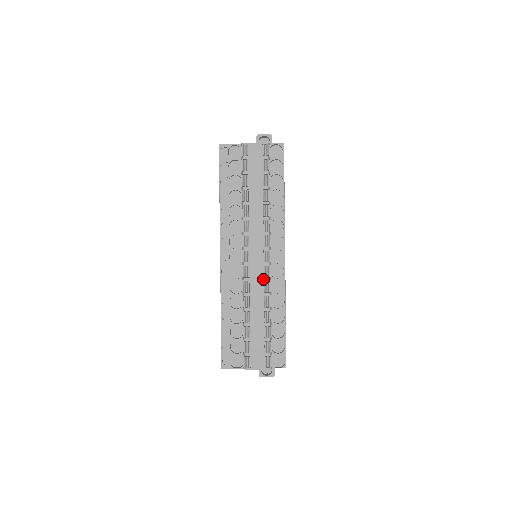
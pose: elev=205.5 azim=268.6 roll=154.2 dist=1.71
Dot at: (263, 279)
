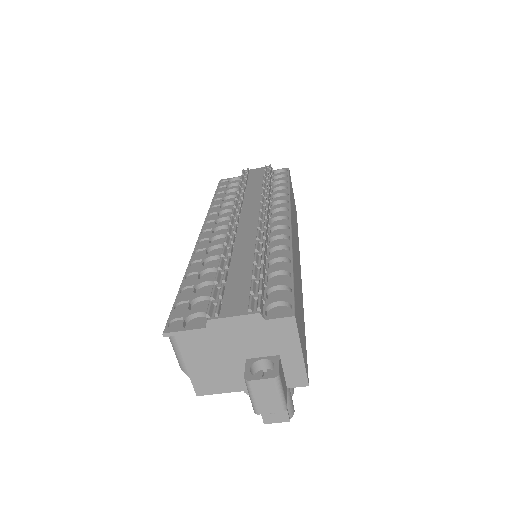
Dot at: (256, 231)
